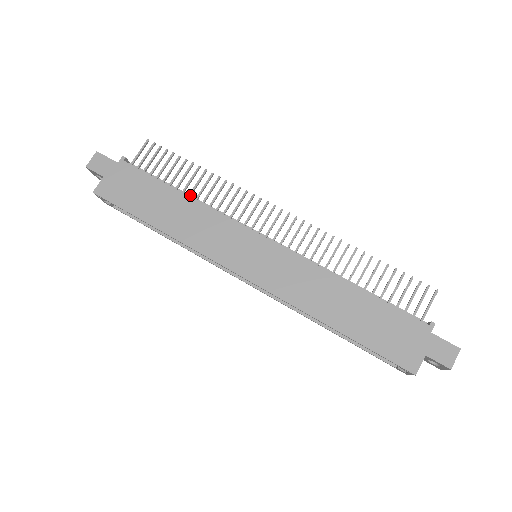
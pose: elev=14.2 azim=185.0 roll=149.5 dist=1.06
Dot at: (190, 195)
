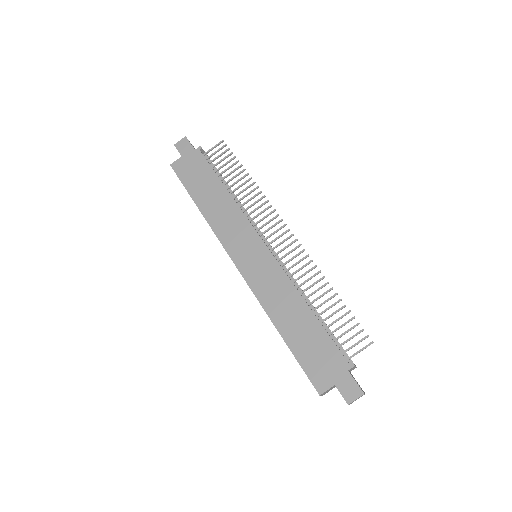
Dot at: (232, 192)
